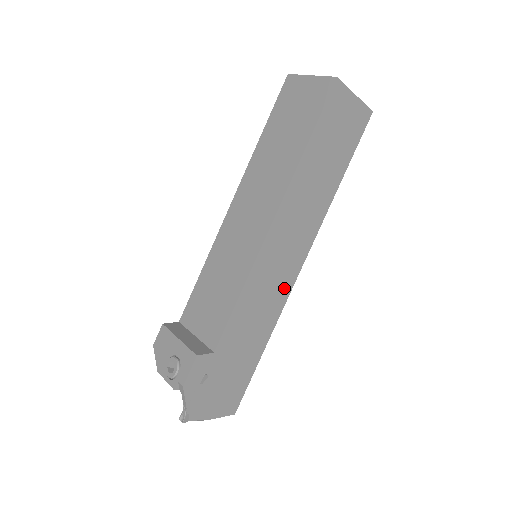
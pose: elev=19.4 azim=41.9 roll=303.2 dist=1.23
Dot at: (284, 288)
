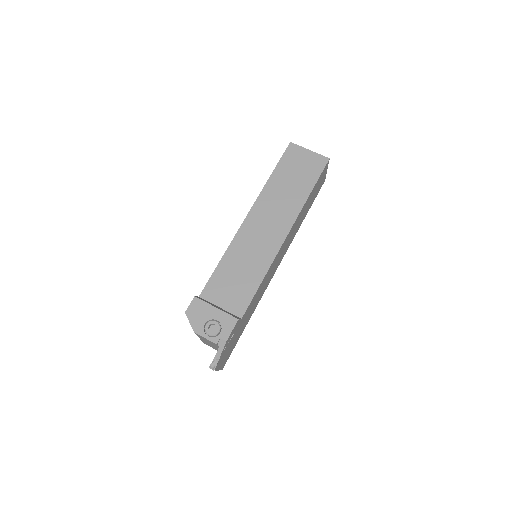
Dot at: (269, 281)
